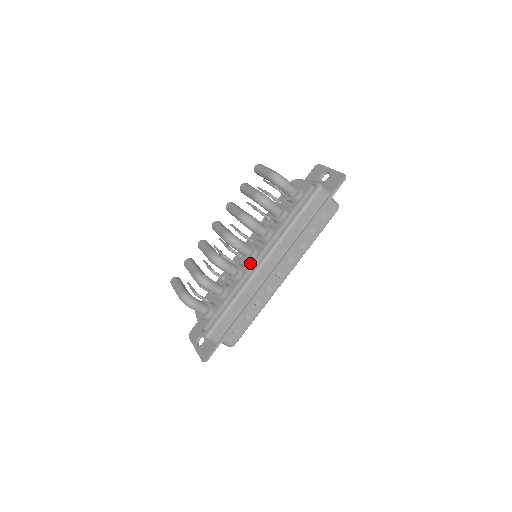
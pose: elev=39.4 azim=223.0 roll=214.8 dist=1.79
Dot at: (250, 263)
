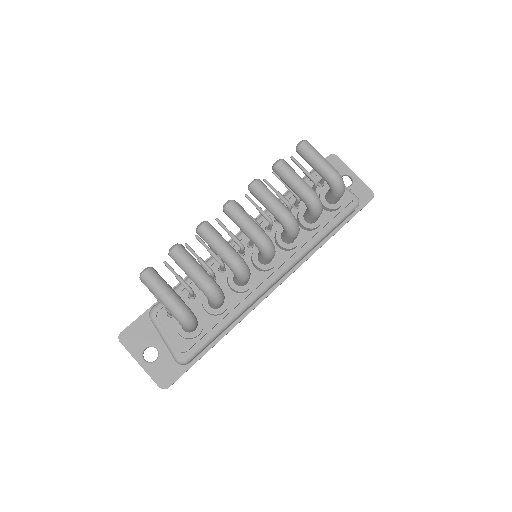
Dot at: (264, 274)
